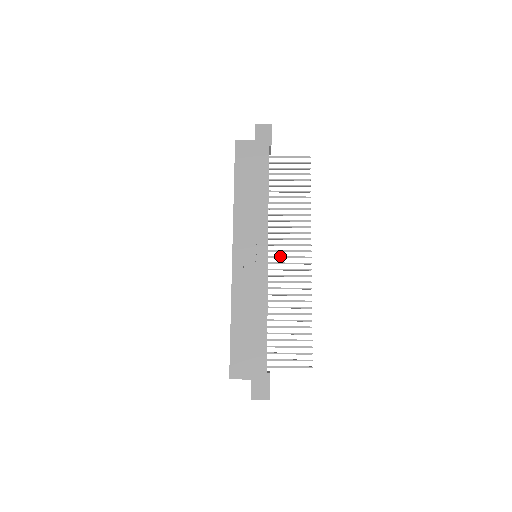
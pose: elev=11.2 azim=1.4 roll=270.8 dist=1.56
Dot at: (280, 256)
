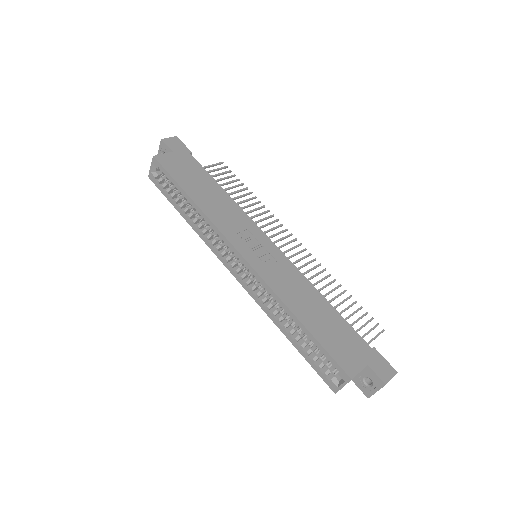
Dot at: occluded
